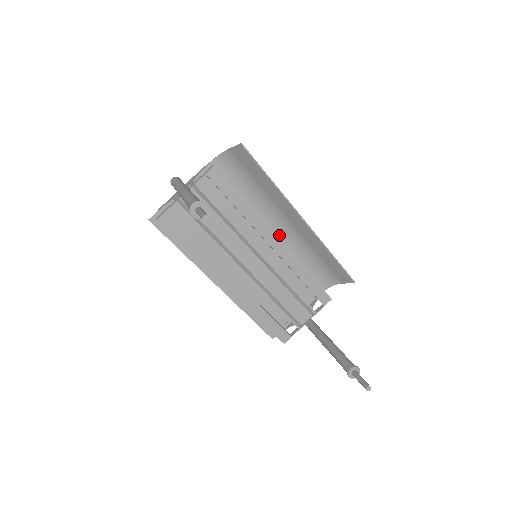
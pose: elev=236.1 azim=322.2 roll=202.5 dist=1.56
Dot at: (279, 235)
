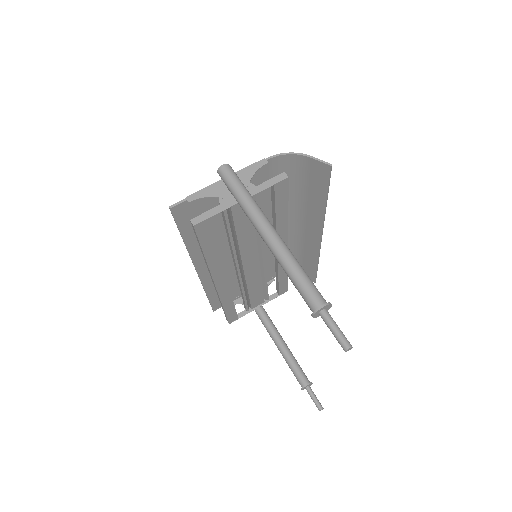
Dot at: occluded
